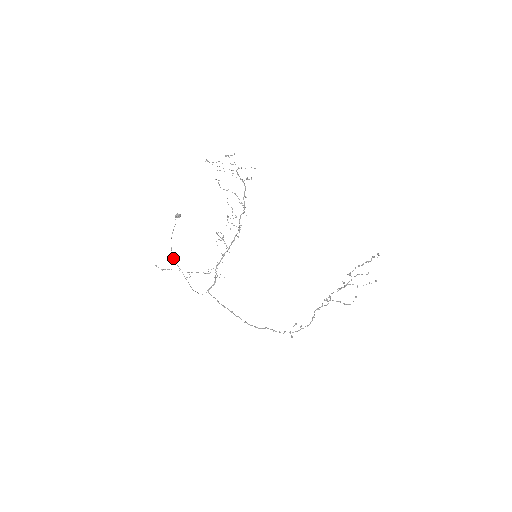
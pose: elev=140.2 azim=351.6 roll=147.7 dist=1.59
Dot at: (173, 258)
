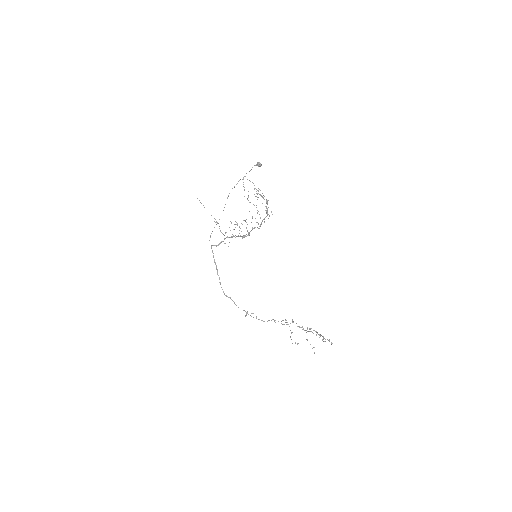
Dot at: occluded
